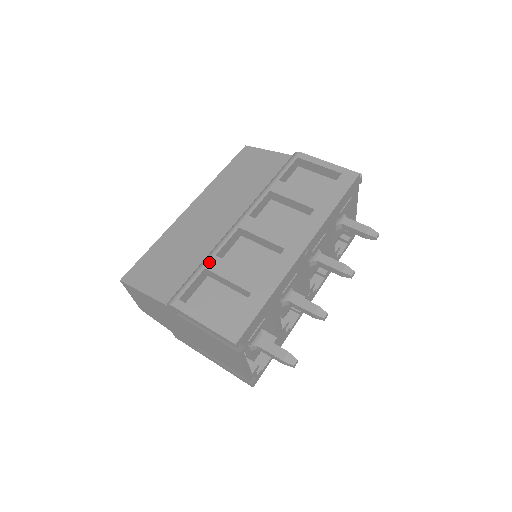
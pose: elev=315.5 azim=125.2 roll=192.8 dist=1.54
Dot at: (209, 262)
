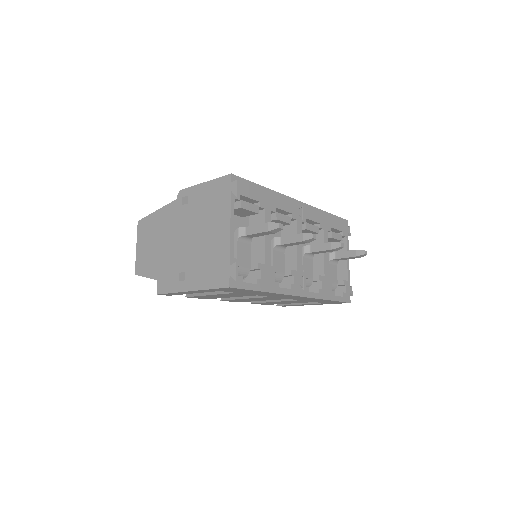
Dot at: occluded
